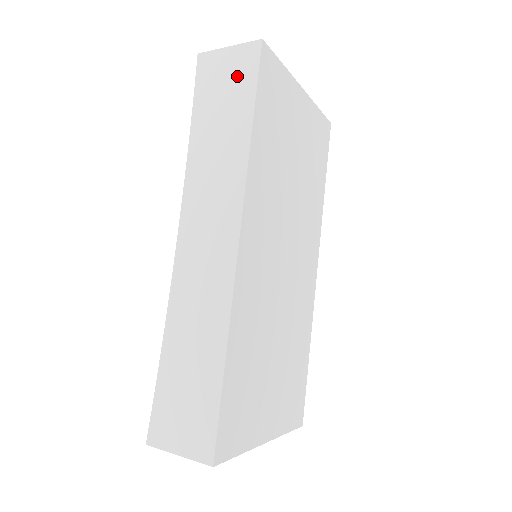
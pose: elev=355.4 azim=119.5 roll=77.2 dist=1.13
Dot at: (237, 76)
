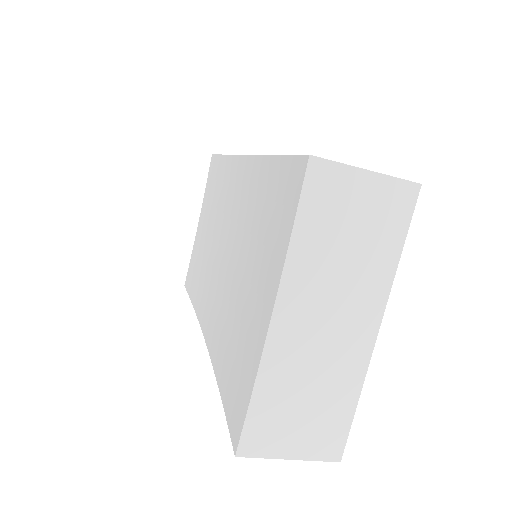
Dot at: occluded
